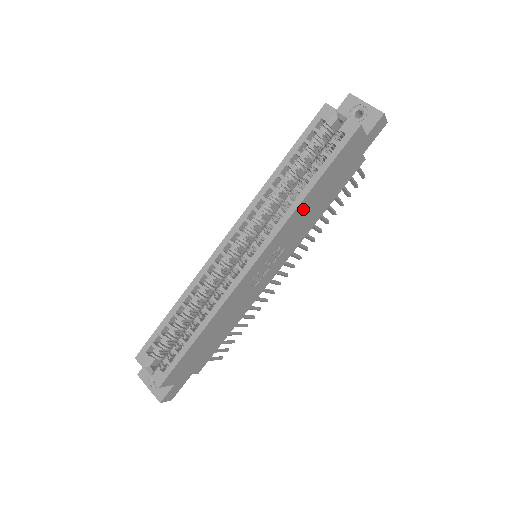
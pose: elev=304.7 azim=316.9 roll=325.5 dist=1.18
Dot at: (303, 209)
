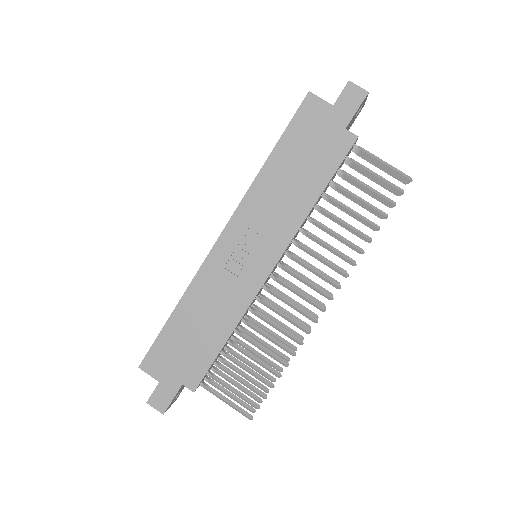
Dot at: (269, 183)
